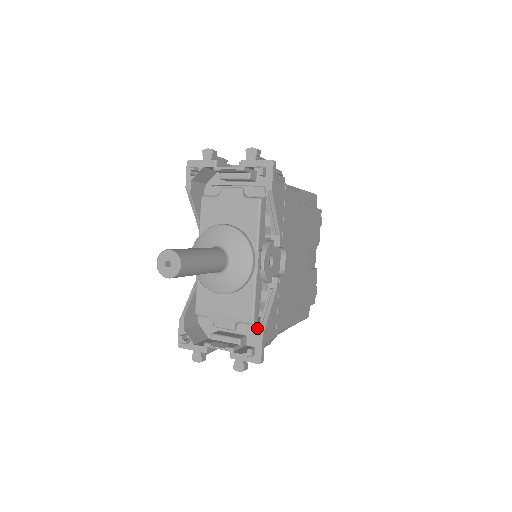
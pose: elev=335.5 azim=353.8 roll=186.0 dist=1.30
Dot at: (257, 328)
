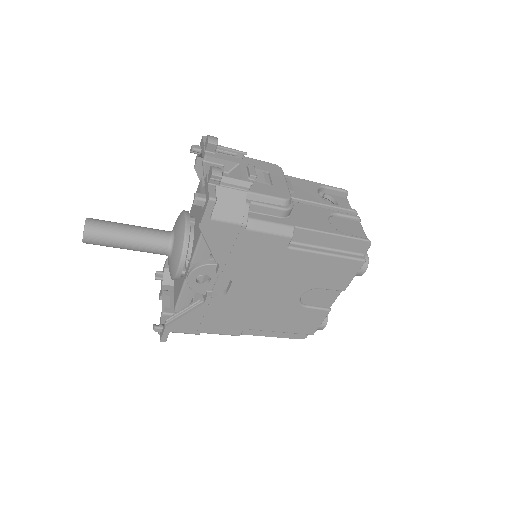
Dot at: (167, 318)
